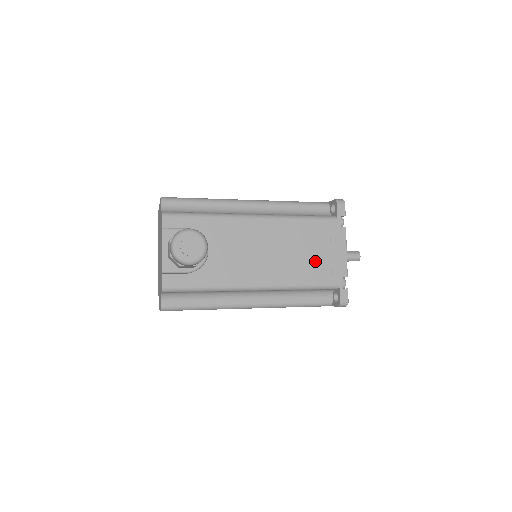
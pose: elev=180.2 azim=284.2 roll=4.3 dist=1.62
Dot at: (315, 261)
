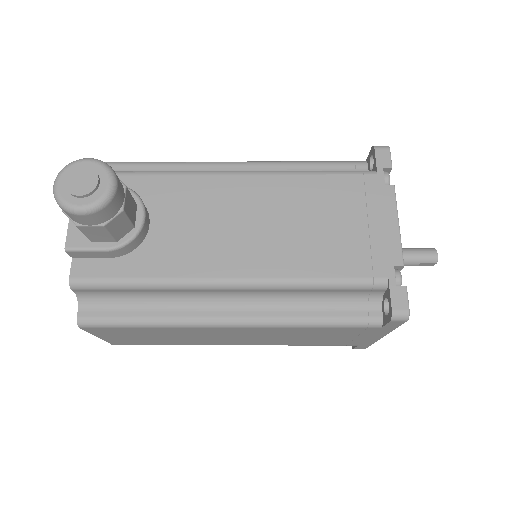
Dot at: (339, 239)
